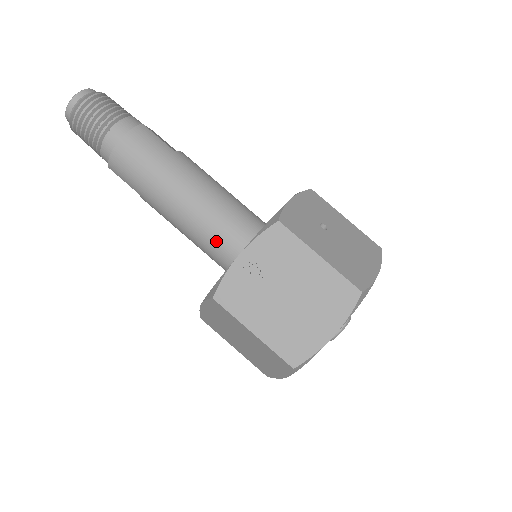
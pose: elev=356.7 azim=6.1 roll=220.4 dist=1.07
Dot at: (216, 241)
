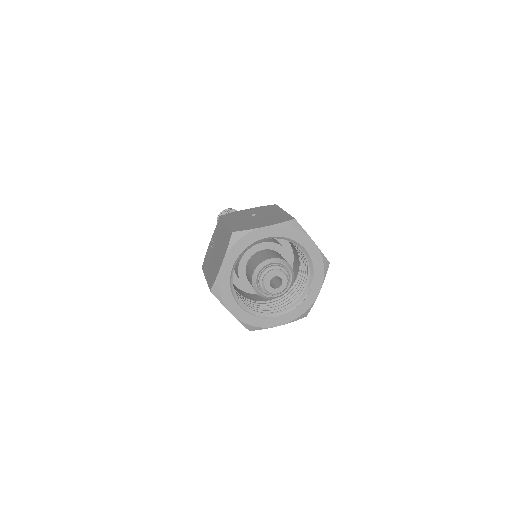
Dot at: occluded
